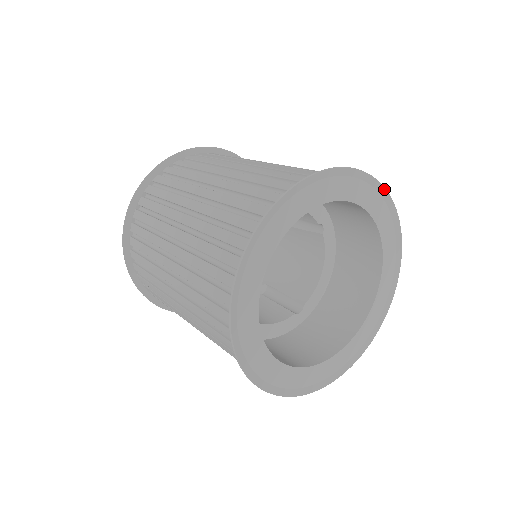
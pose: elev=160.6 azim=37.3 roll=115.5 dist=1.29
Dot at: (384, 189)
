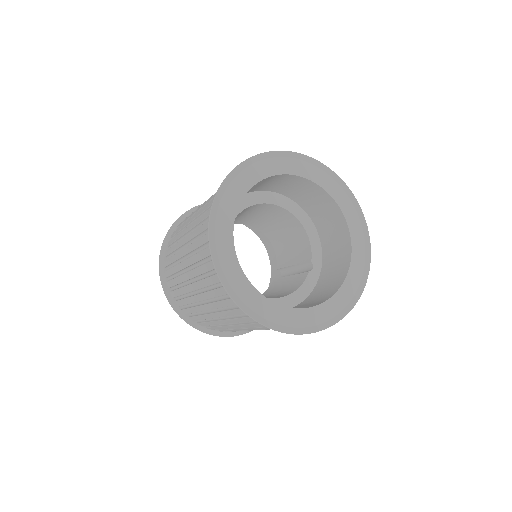
Dot at: (369, 242)
